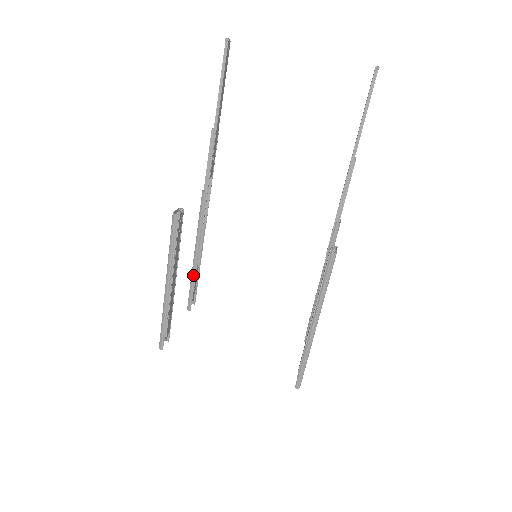
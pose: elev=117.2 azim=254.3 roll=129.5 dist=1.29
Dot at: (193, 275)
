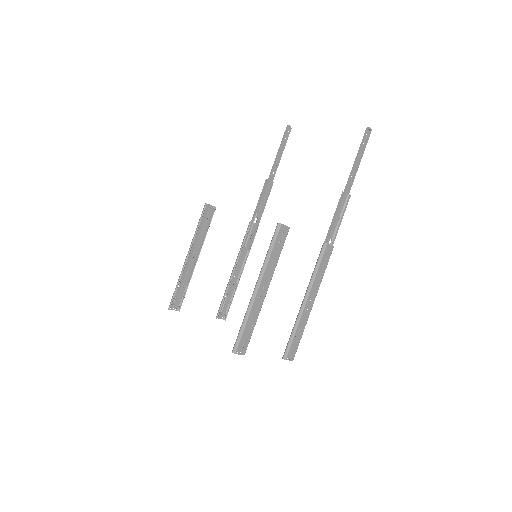
Dot at: (227, 287)
